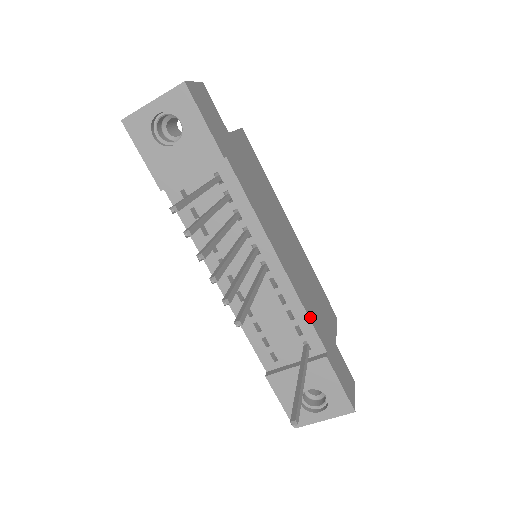
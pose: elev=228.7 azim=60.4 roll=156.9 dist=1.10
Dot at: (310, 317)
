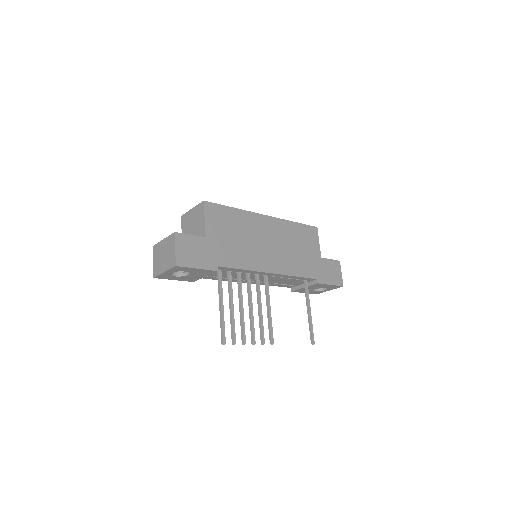
Dot at: (301, 275)
